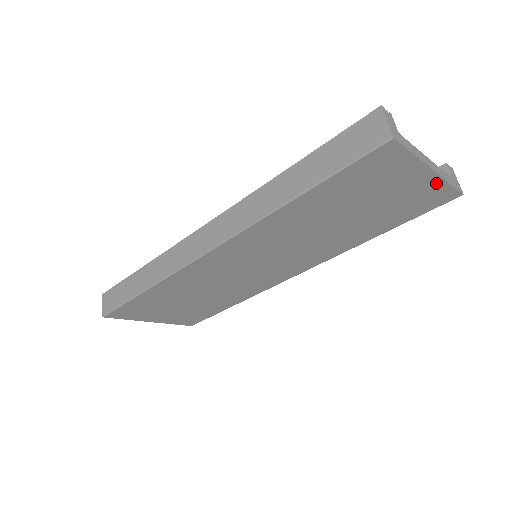
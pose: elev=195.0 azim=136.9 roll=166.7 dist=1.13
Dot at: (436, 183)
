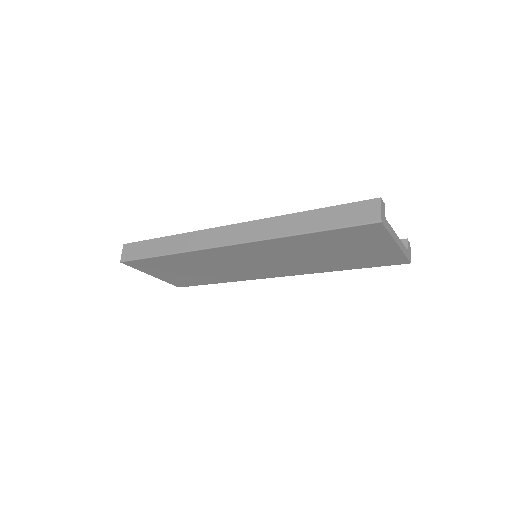
Dot at: (397, 252)
